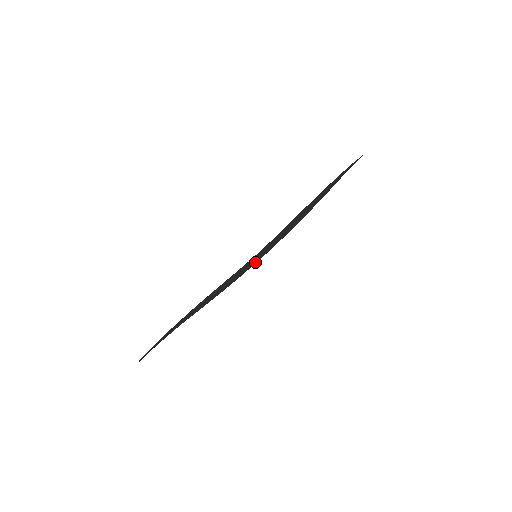
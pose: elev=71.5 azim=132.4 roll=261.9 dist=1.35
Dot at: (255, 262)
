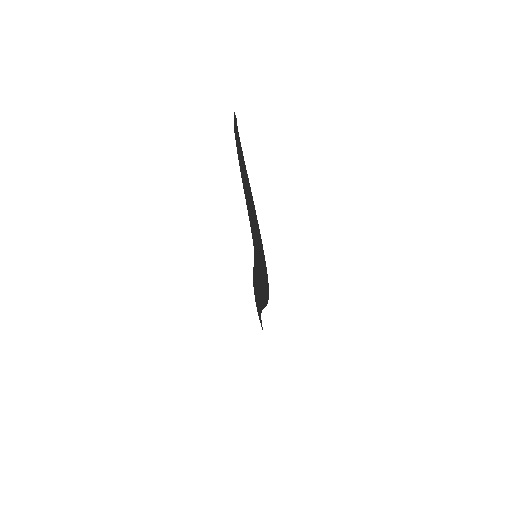
Dot at: (267, 287)
